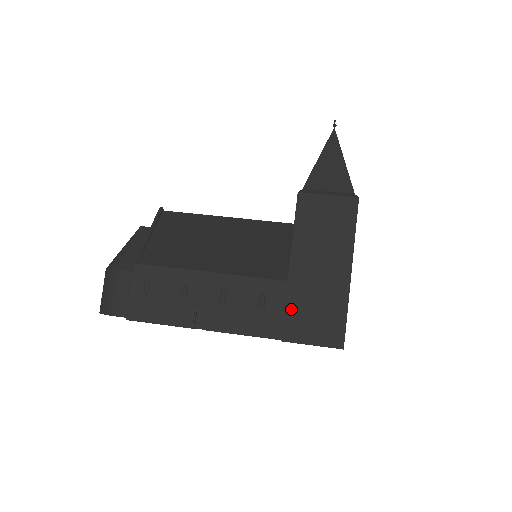
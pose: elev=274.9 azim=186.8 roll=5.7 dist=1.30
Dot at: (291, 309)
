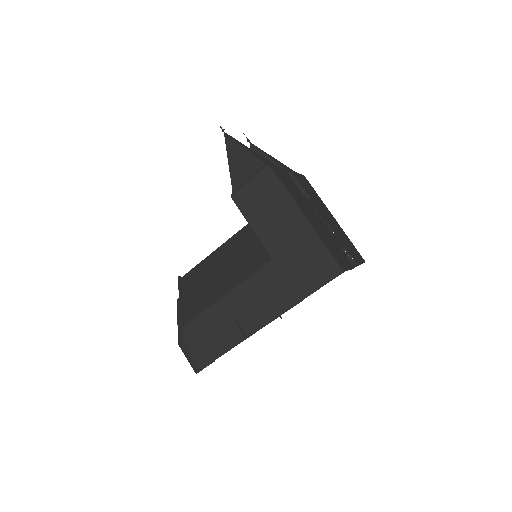
Dot at: (289, 275)
